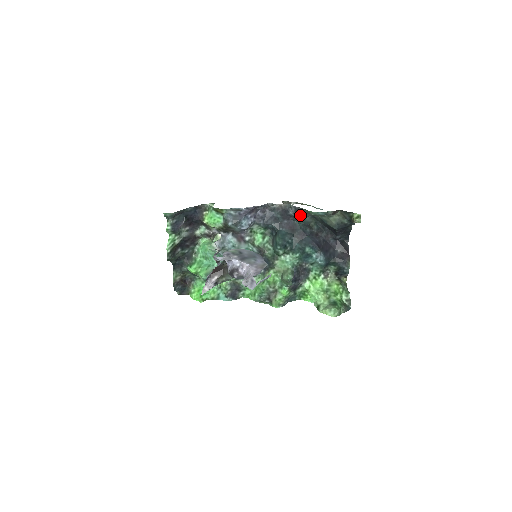
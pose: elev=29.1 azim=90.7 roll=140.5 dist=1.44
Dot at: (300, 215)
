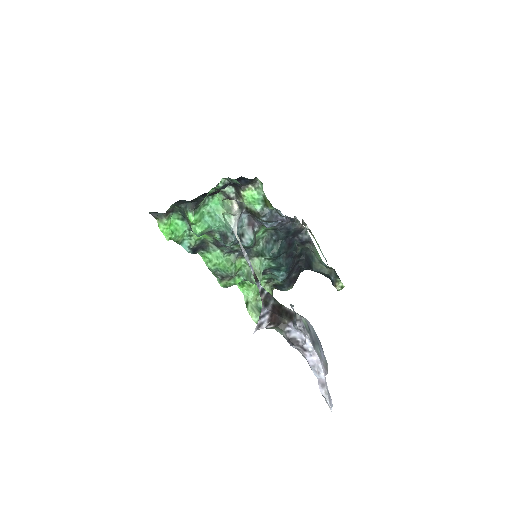
Dot at: (305, 244)
